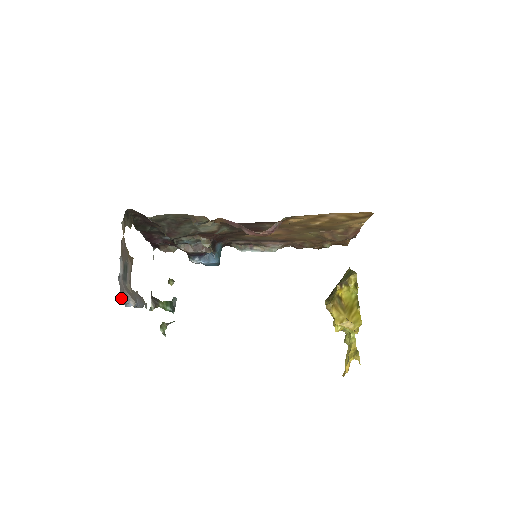
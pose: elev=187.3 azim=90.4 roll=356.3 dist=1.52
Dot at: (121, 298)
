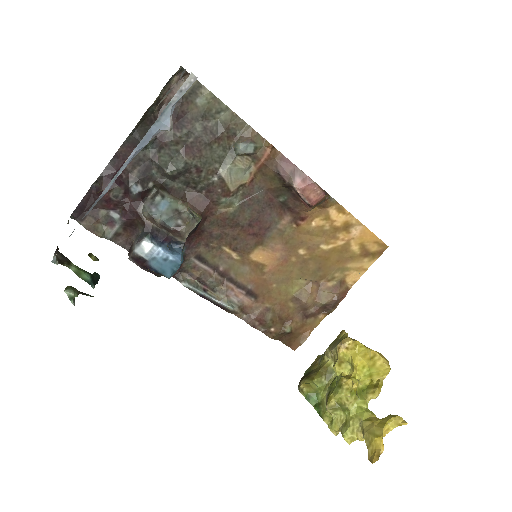
Dot at: (196, 77)
